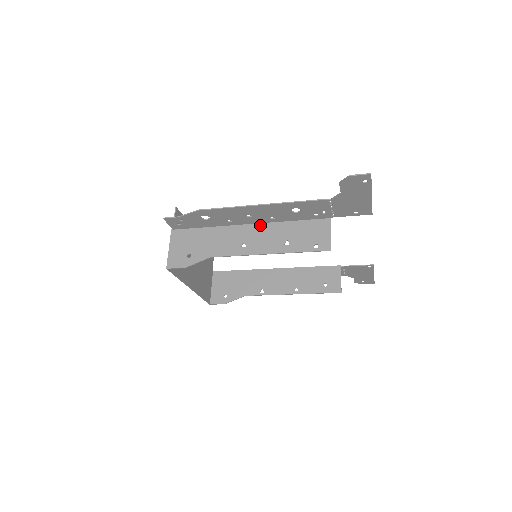
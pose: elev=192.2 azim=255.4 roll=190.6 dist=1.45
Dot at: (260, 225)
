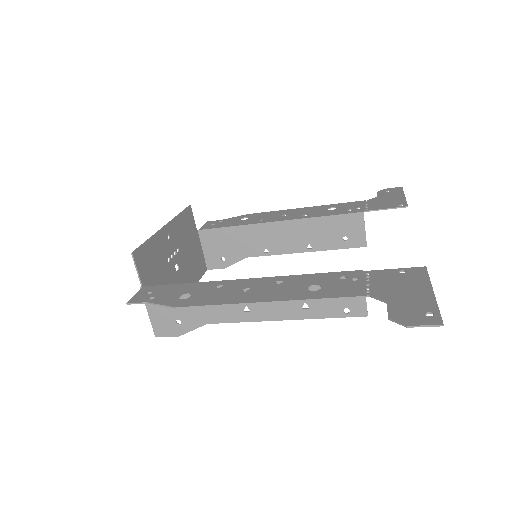
Dot at: occluded
